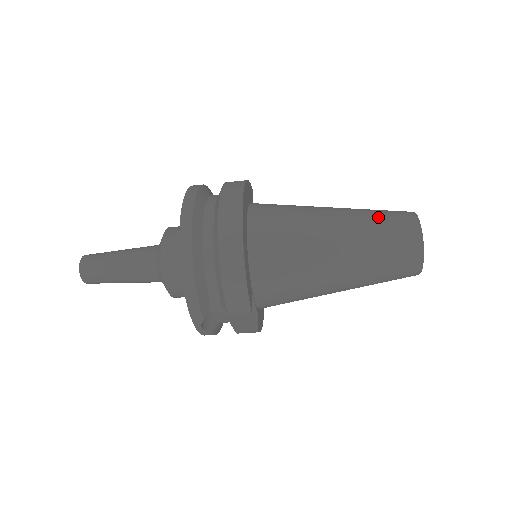
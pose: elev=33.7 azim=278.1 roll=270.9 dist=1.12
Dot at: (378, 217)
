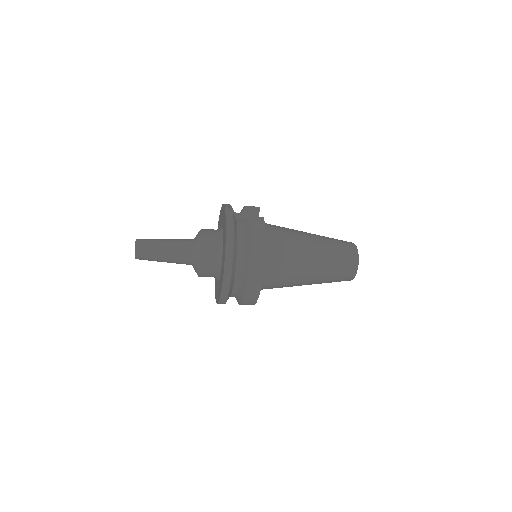
Dot at: (337, 267)
